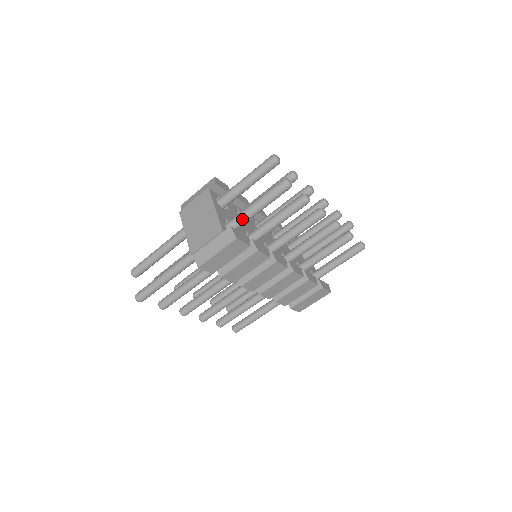
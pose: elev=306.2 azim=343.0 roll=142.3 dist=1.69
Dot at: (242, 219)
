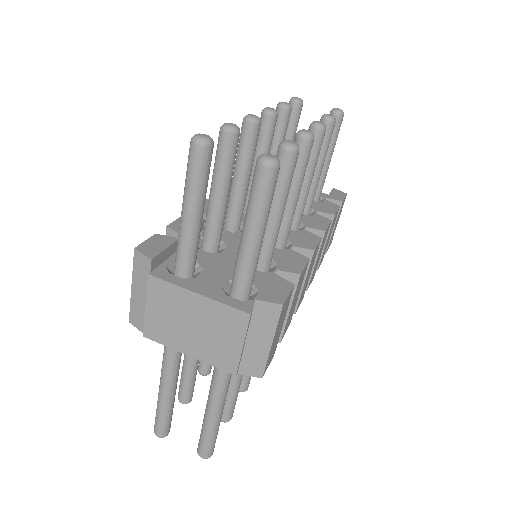
Dot at: (251, 269)
